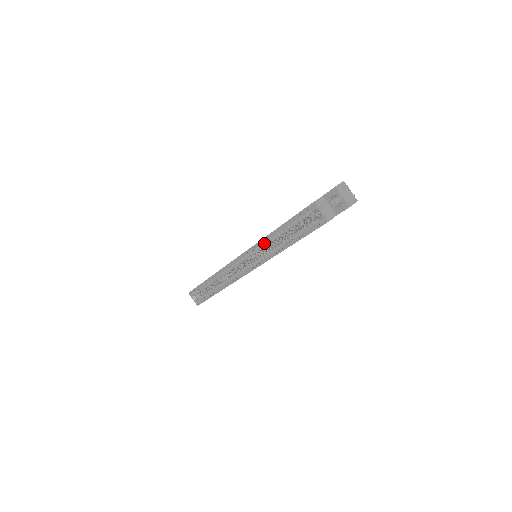
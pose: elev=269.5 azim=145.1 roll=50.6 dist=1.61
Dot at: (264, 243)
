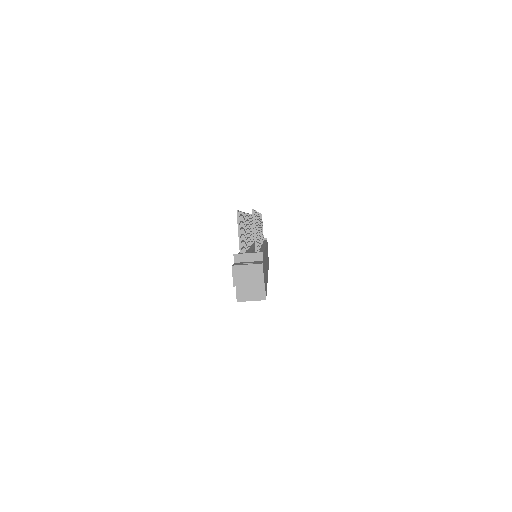
Dot at: occluded
